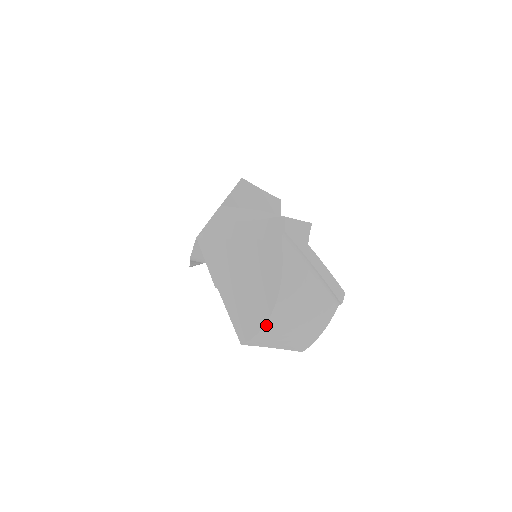
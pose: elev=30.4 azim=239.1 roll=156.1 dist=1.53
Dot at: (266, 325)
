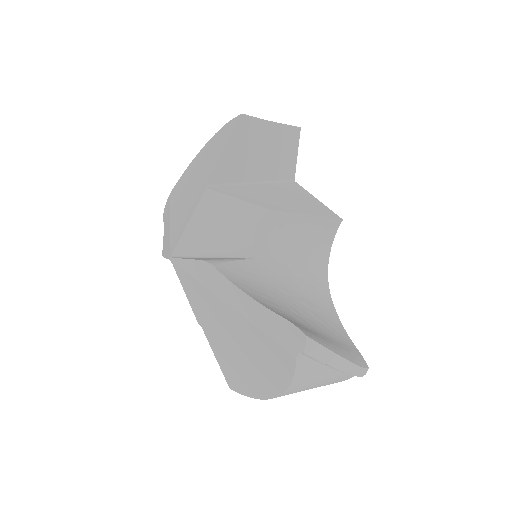
Dot at: (262, 399)
